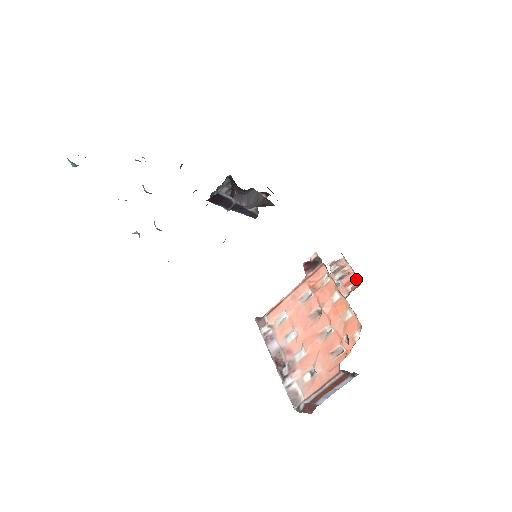
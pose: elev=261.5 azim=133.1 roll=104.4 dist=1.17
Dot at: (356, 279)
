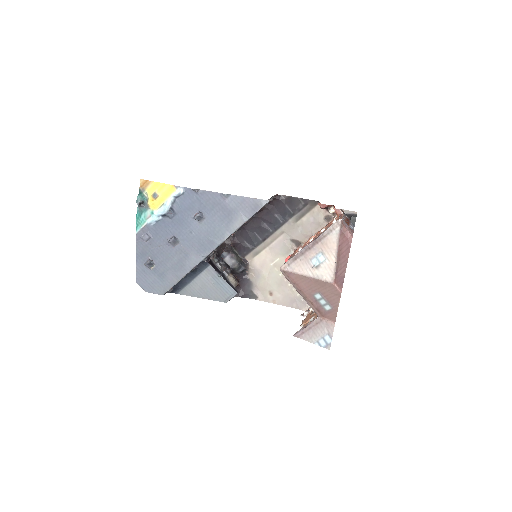
Dot at: occluded
